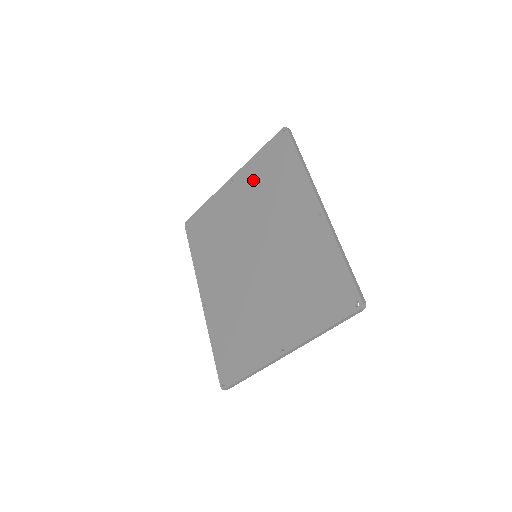
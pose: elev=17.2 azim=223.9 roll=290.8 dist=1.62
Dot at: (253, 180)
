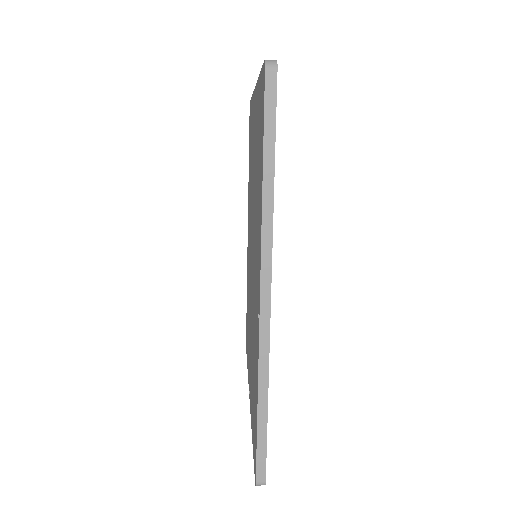
Dot at: (256, 131)
